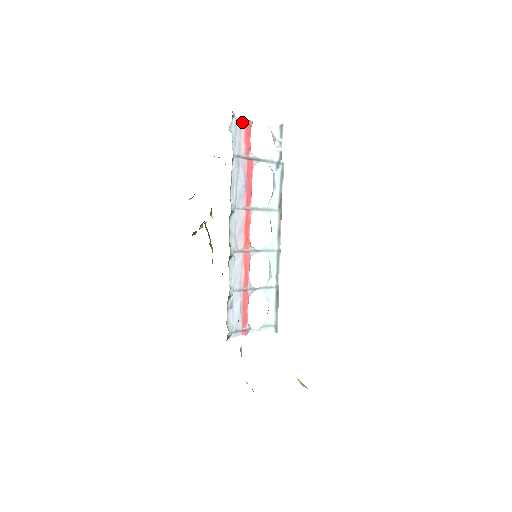
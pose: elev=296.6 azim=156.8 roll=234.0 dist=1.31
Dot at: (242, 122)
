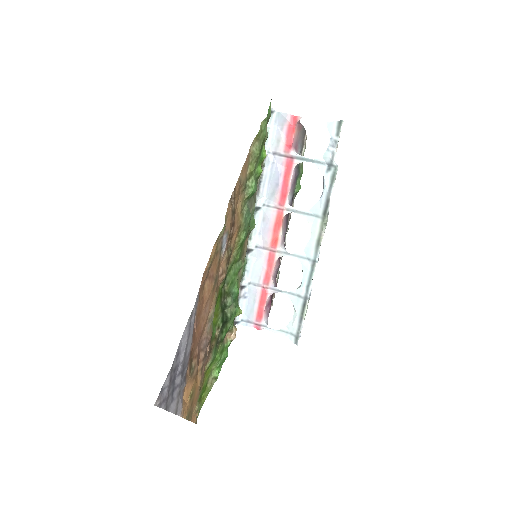
Dot at: (284, 118)
